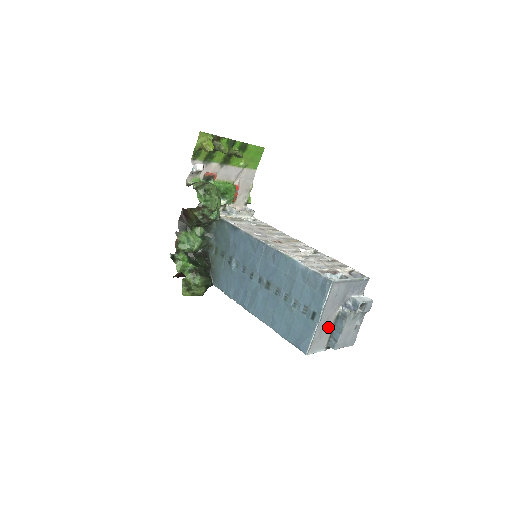
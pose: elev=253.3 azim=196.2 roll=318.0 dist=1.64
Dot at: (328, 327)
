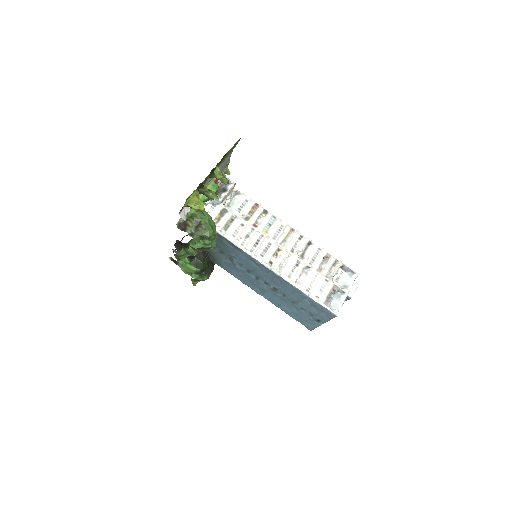
Dot at: occluded
